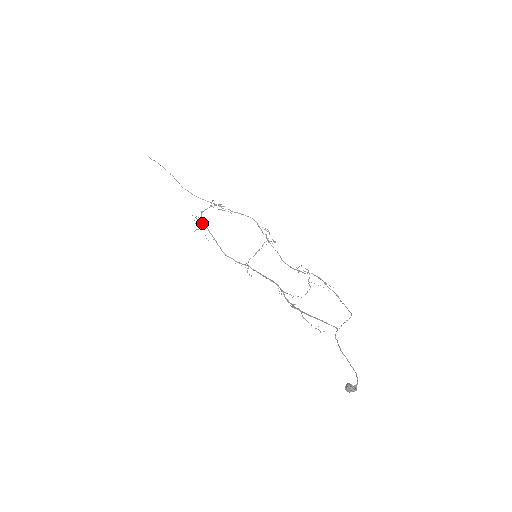
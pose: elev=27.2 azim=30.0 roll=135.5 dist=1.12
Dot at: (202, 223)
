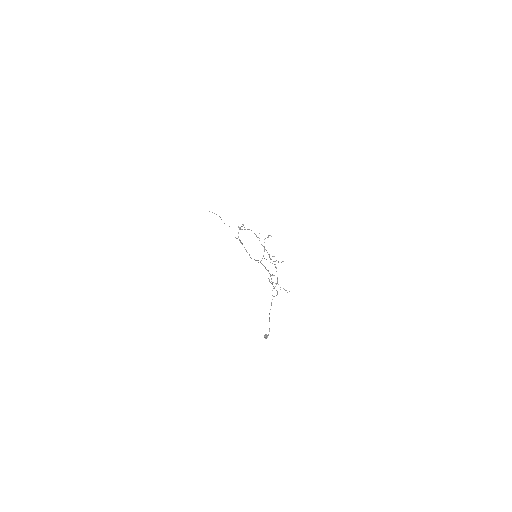
Dot at: occluded
